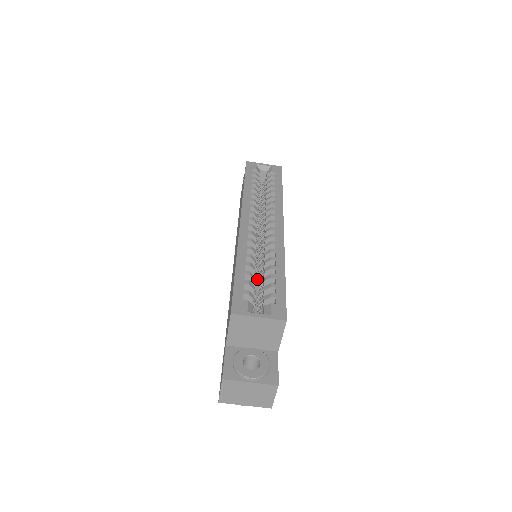
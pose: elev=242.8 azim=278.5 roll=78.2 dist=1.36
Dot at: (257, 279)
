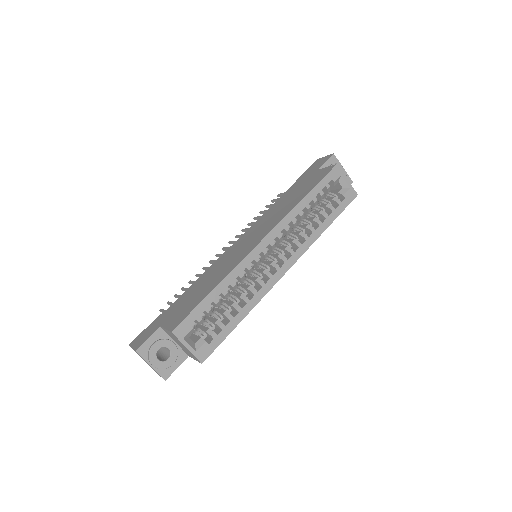
Dot at: occluded
